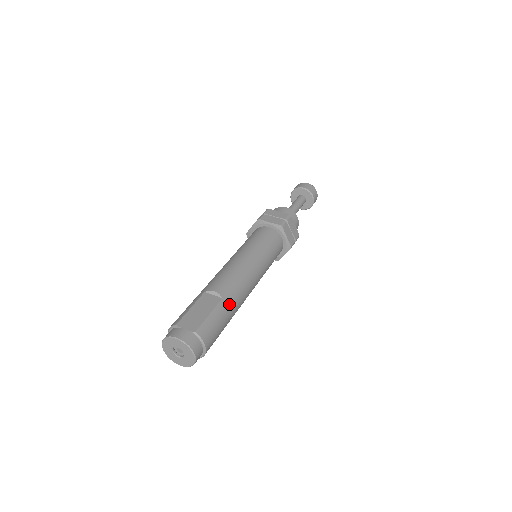
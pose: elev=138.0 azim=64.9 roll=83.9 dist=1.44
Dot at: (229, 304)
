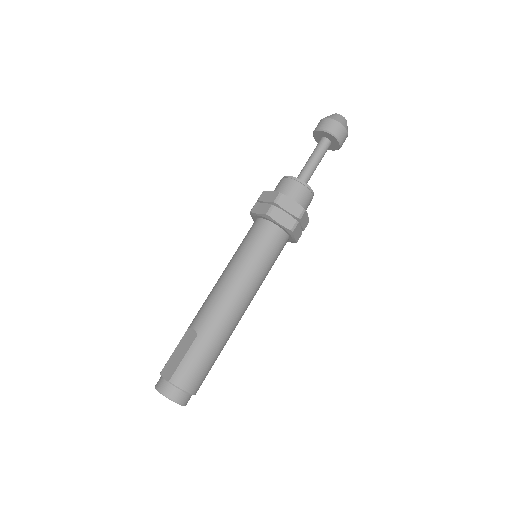
Dot at: (206, 338)
